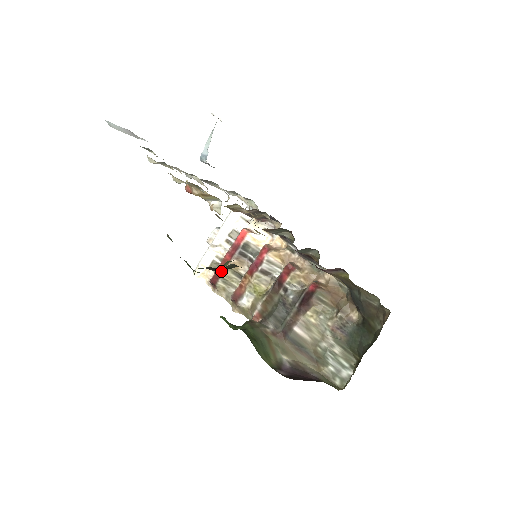
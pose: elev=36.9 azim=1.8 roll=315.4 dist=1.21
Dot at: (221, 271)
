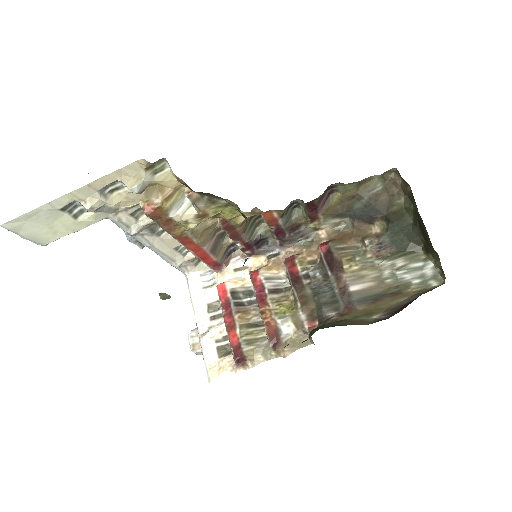
Dot at: (235, 337)
